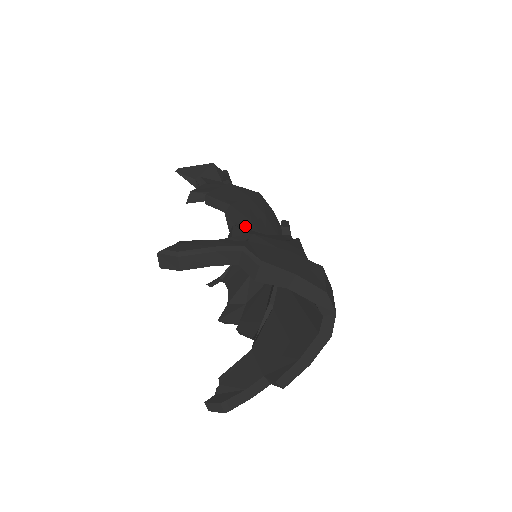
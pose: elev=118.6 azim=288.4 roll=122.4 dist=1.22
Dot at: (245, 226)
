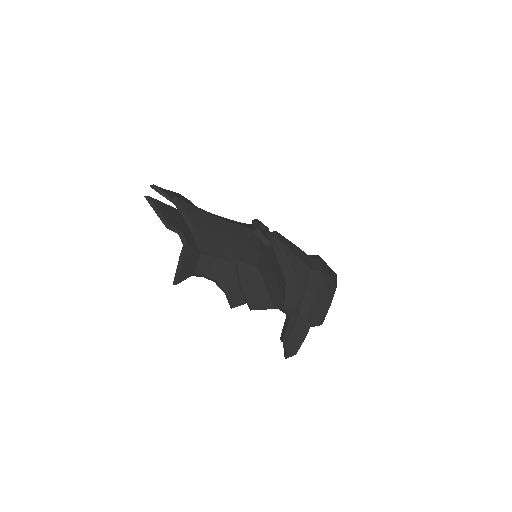
Dot at: (283, 301)
